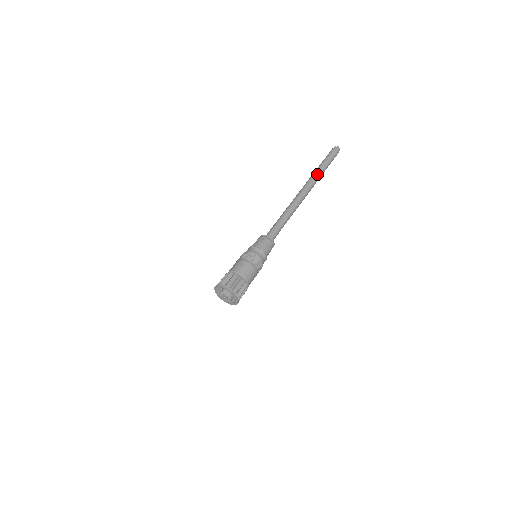
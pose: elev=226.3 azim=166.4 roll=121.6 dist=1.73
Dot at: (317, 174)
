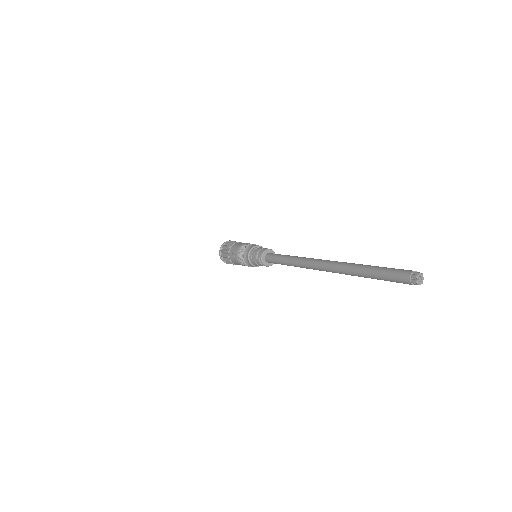
Dot at: (349, 273)
